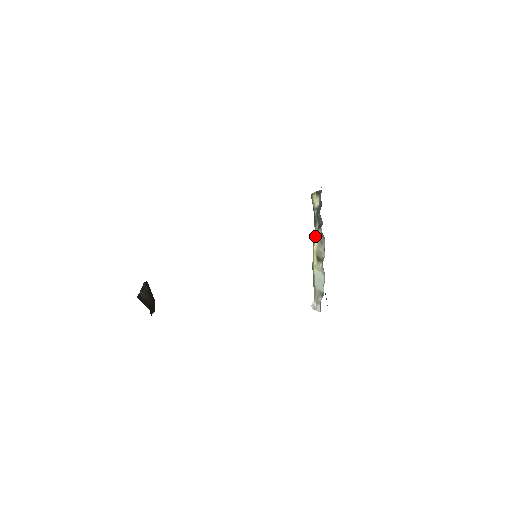
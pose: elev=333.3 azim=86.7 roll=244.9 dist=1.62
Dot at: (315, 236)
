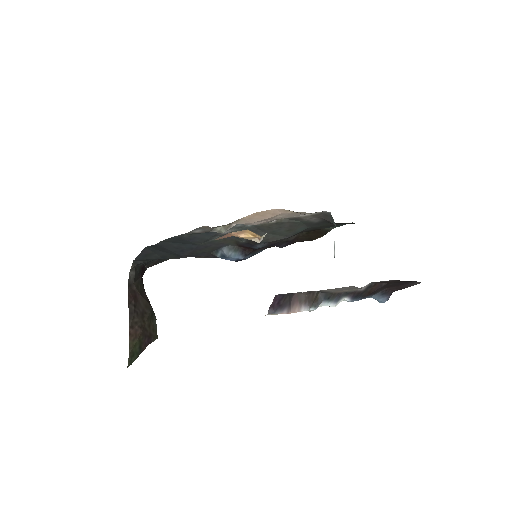
Dot at: occluded
